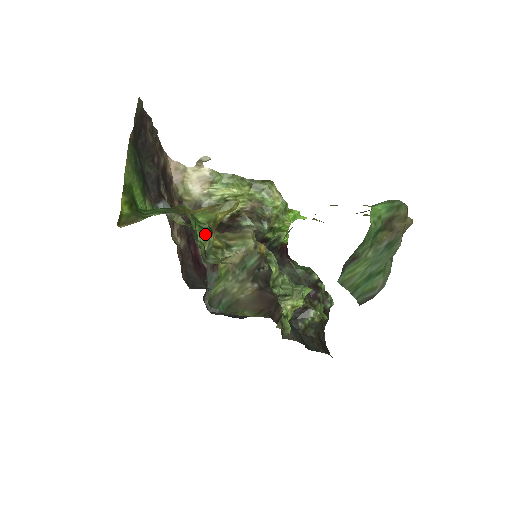
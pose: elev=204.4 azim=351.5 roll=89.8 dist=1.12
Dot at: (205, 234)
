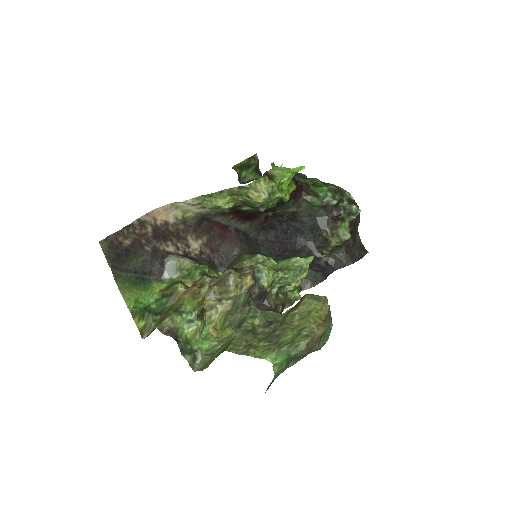
Dot at: (193, 327)
